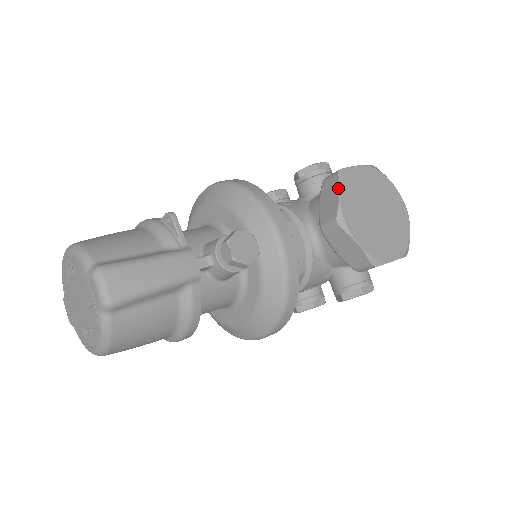
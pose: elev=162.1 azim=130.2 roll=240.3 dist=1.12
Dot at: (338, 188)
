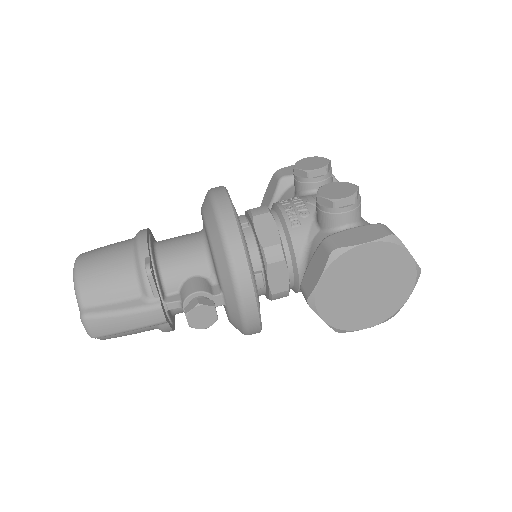
Dot at: (322, 271)
